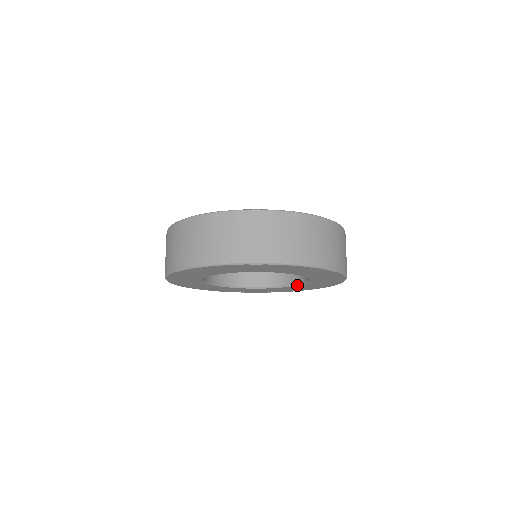
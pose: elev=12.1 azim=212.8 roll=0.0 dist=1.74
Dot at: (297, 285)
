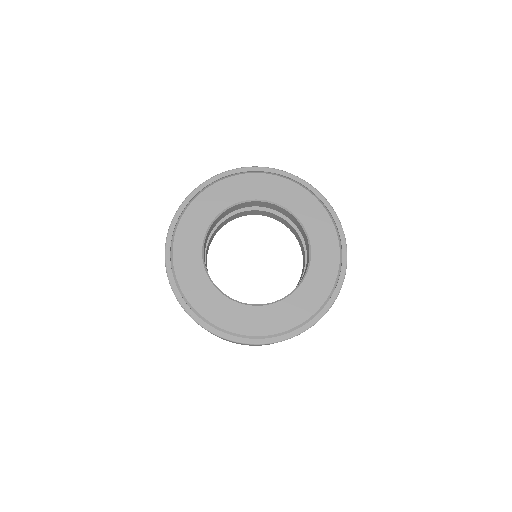
Dot at: occluded
